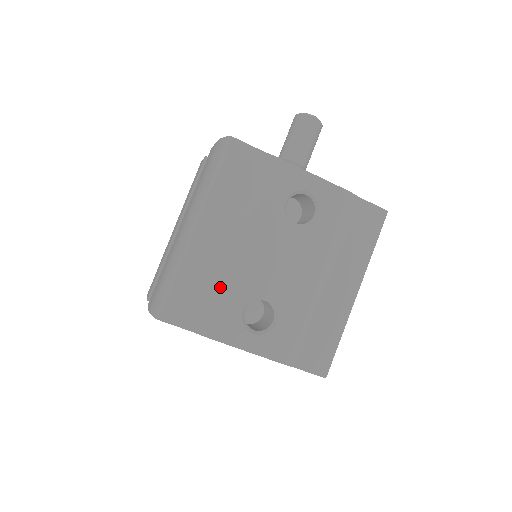
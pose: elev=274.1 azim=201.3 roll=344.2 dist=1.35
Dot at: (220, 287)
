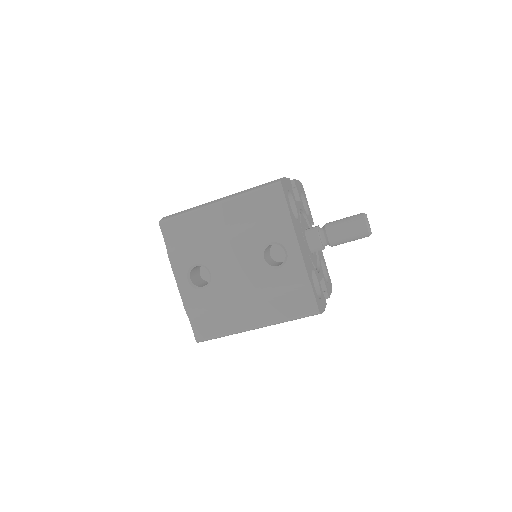
Dot at: (197, 242)
